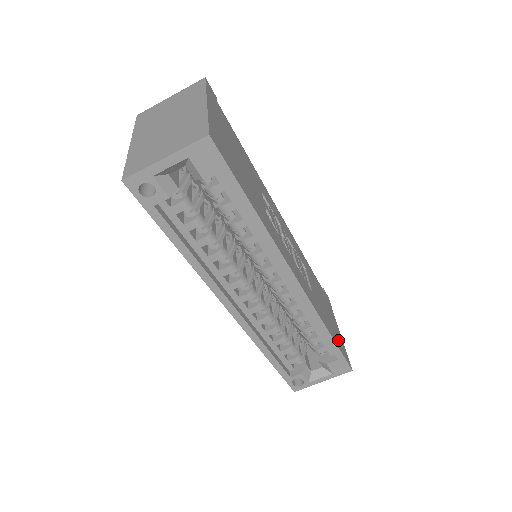
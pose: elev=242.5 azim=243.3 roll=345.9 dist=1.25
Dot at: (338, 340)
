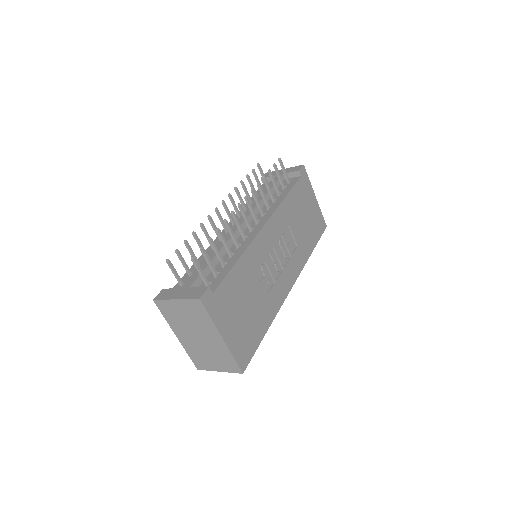
Dot at: (316, 227)
